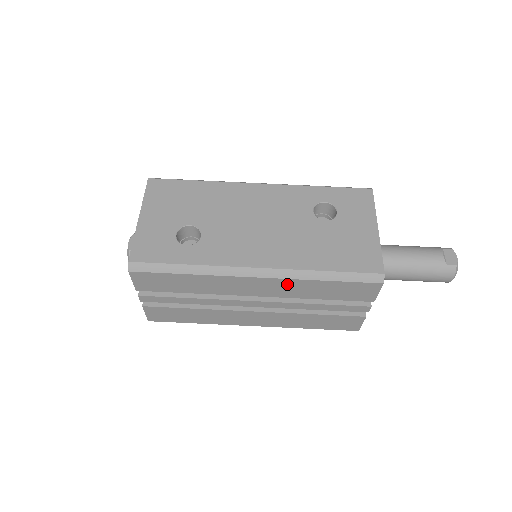
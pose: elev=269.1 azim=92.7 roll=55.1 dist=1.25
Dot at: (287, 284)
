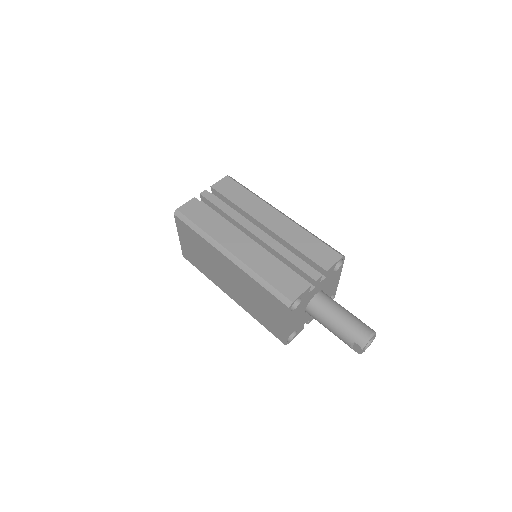
Dot at: (291, 227)
